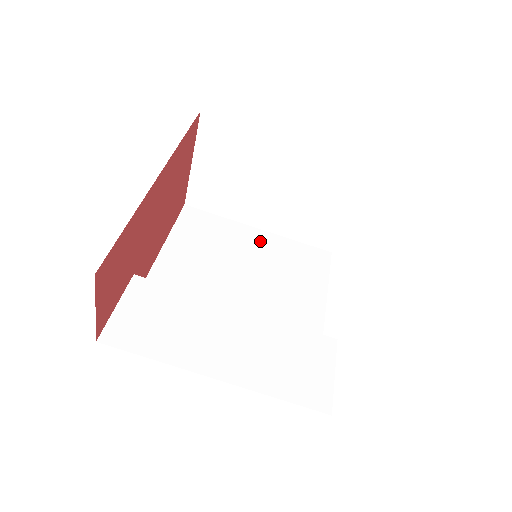
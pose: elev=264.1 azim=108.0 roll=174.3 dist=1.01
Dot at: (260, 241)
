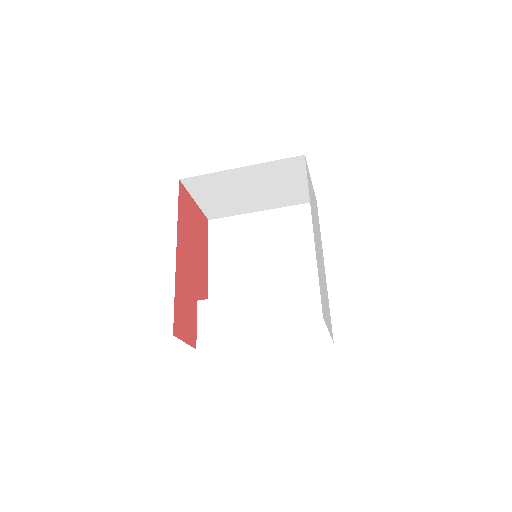
Dot at: (265, 221)
